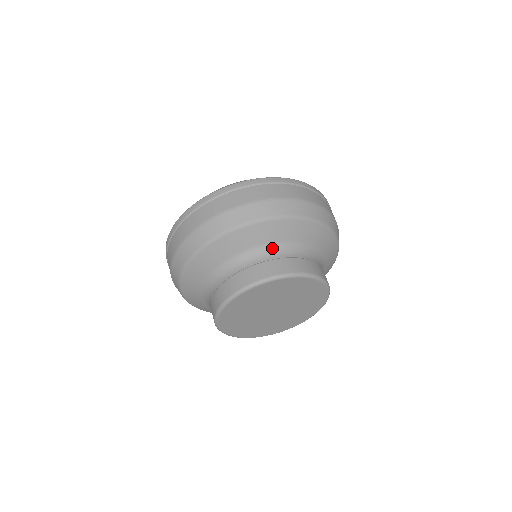
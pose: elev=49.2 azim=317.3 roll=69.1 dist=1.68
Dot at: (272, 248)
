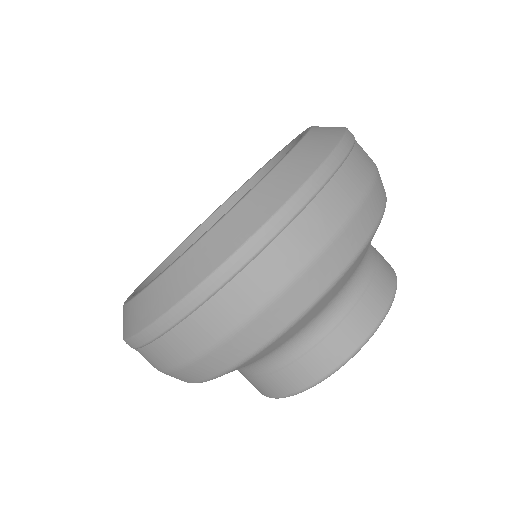
Dot at: (349, 285)
